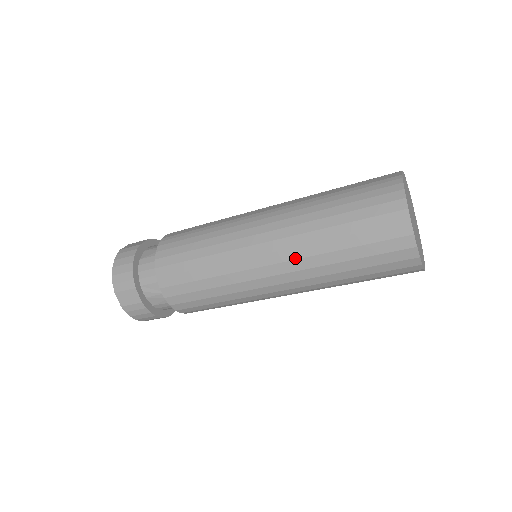
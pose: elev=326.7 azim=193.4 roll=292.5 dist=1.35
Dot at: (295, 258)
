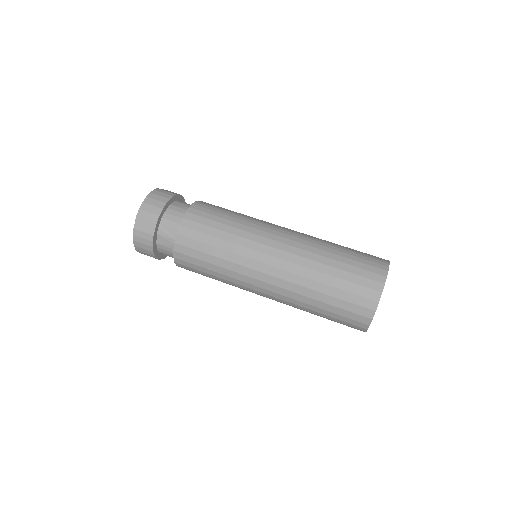
Dot at: (293, 272)
